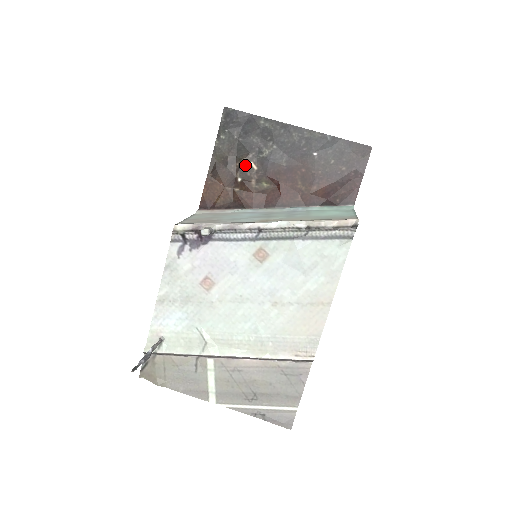
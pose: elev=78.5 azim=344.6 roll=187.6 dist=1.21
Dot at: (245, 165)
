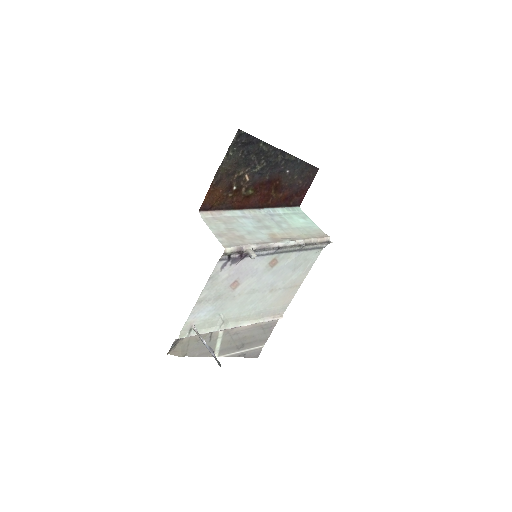
Dot at: (241, 177)
